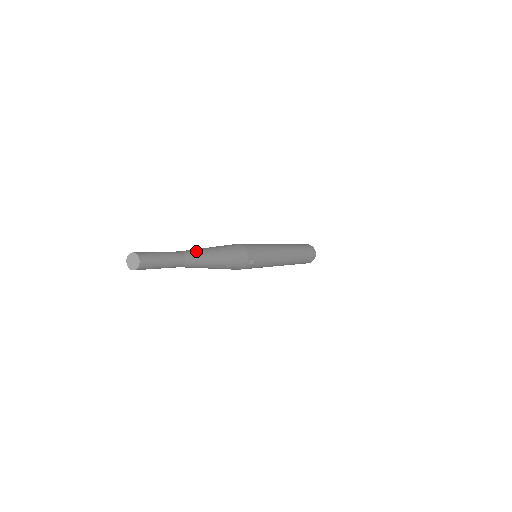
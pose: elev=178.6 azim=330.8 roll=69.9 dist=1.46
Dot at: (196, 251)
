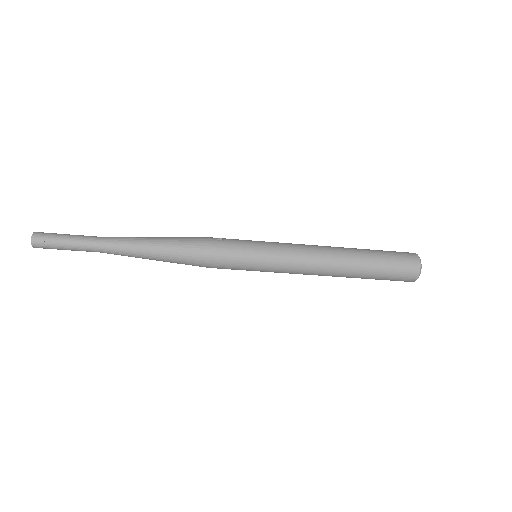
Dot at: occluded
